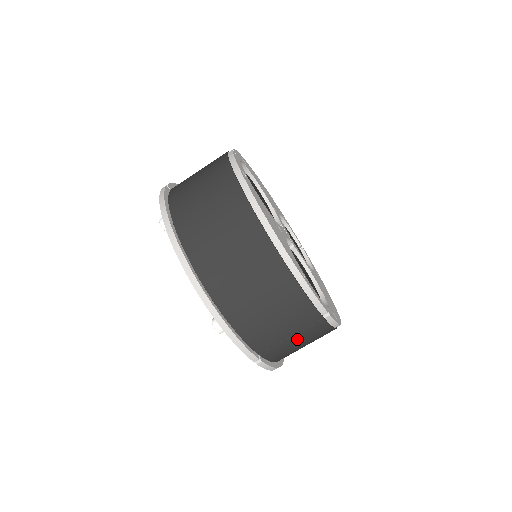
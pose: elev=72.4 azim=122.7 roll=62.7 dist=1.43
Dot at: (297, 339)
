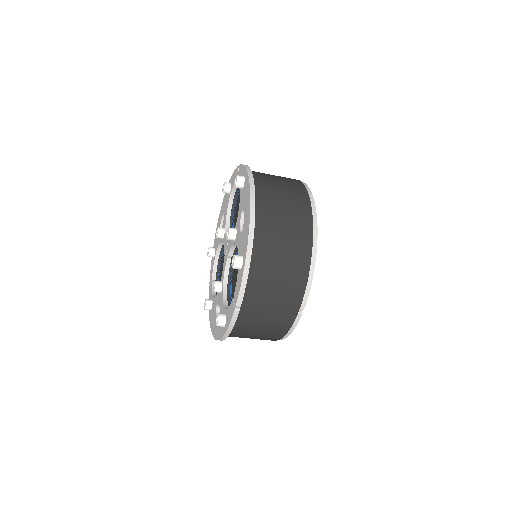
Dot at: occluded
